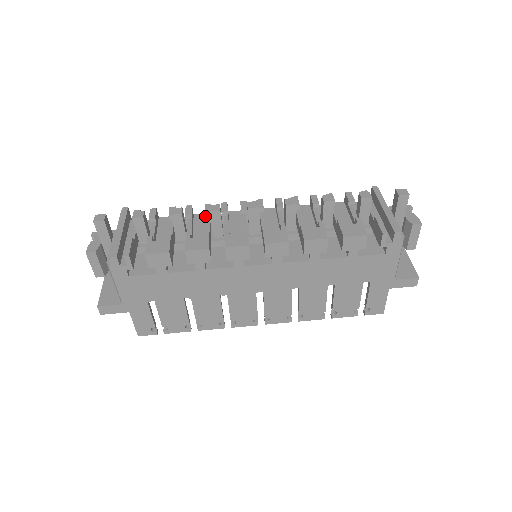
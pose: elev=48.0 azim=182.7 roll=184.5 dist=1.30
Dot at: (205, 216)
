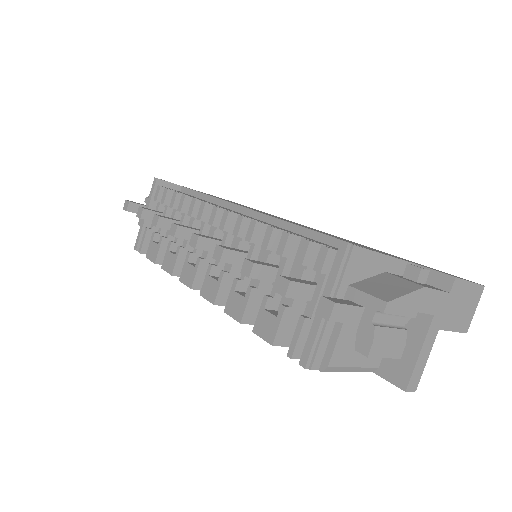
Dot at: (191, 216)
